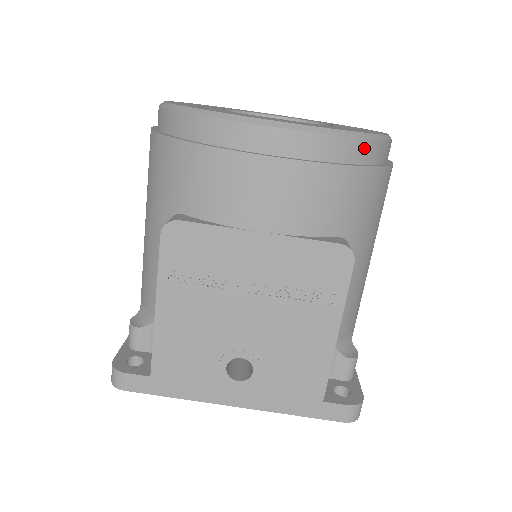
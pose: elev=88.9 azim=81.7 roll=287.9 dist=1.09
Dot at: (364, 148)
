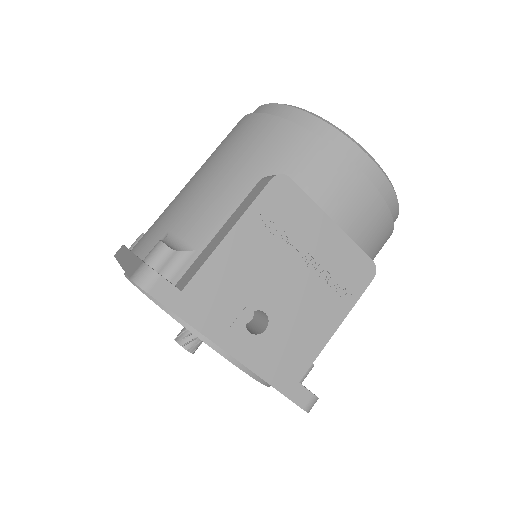
Dot at: (395, 213)
